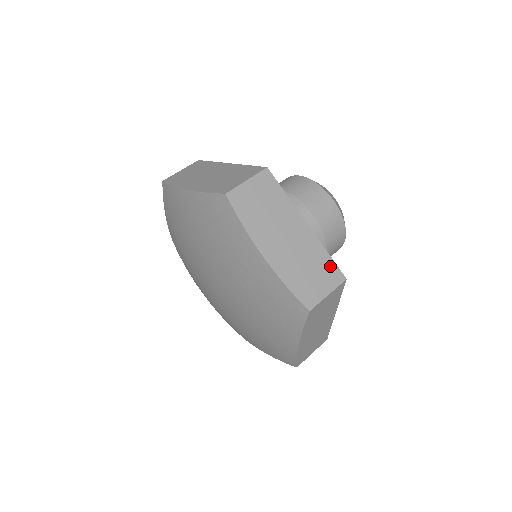
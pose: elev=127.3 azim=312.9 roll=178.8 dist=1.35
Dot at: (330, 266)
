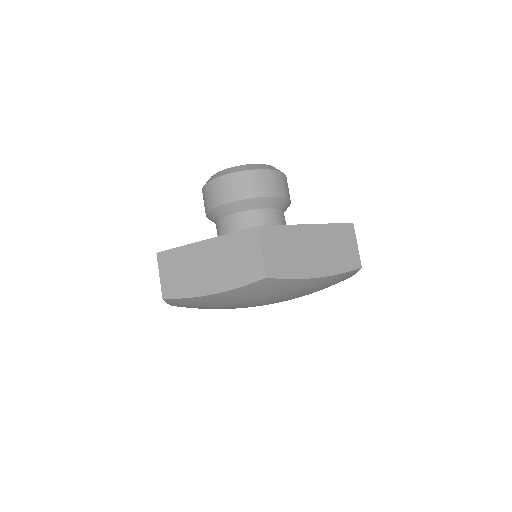
Dot at: (242, 237)
